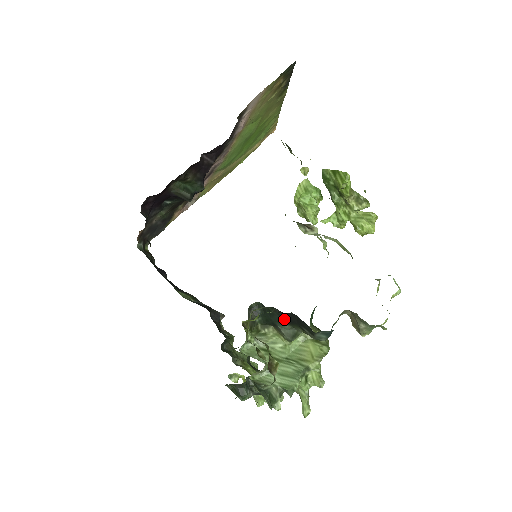
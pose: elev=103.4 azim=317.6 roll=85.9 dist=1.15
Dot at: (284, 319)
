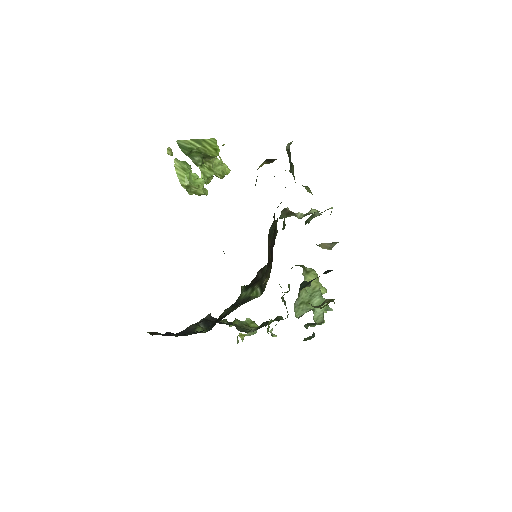
Dot at: occluded
